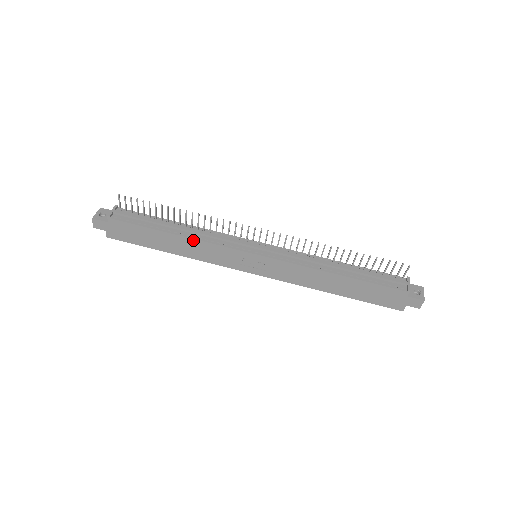
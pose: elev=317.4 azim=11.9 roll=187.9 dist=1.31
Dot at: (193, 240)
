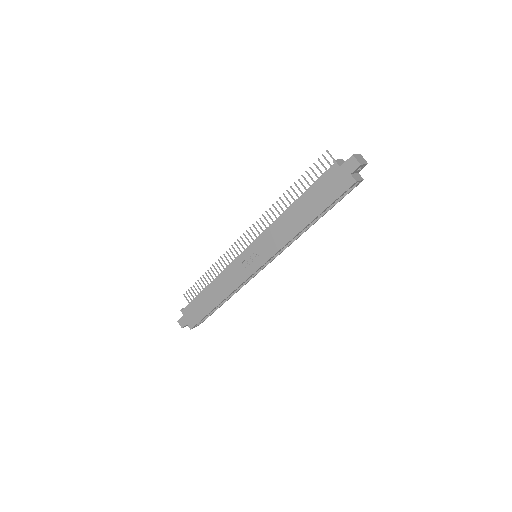
Dot at: (217, 279)
